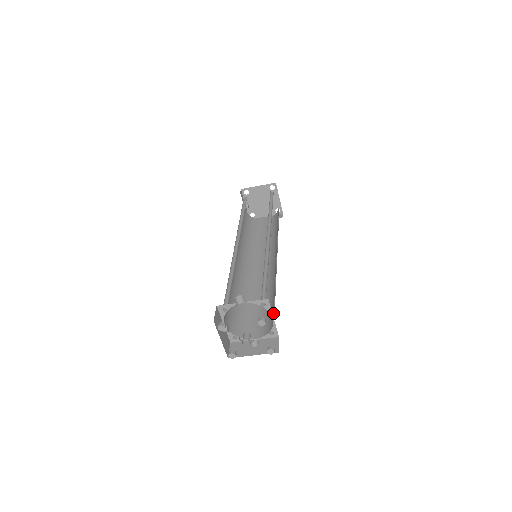
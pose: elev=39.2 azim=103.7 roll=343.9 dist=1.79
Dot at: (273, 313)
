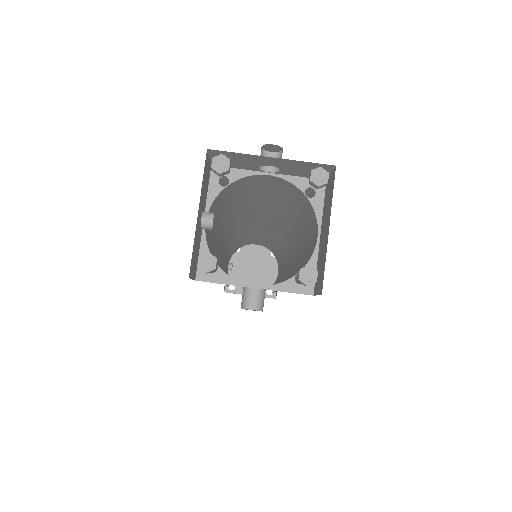
Dot at: (305, 260)
